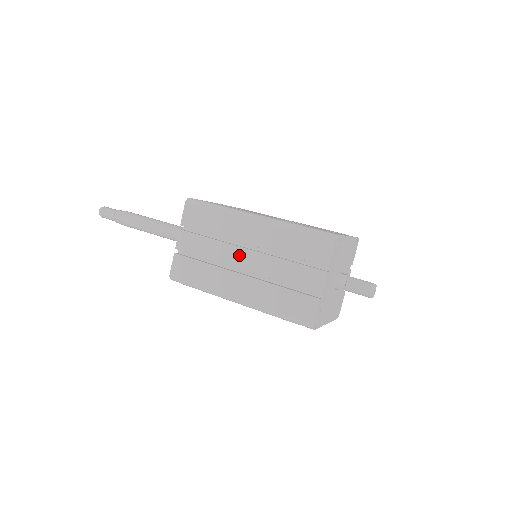
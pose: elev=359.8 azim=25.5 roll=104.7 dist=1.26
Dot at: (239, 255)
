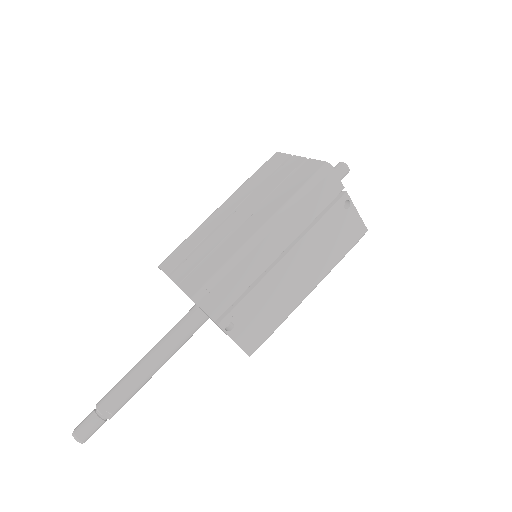
Dot at: (231, 221)
